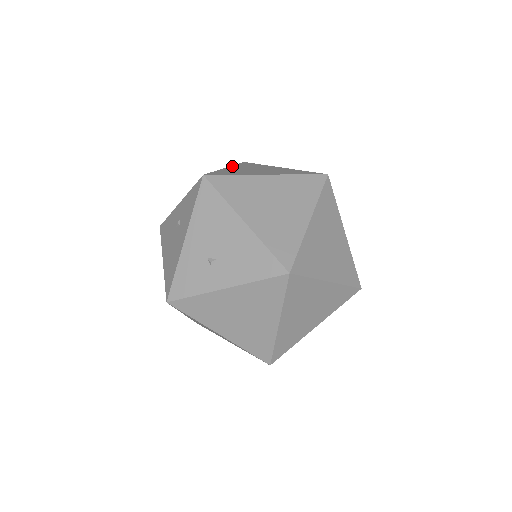
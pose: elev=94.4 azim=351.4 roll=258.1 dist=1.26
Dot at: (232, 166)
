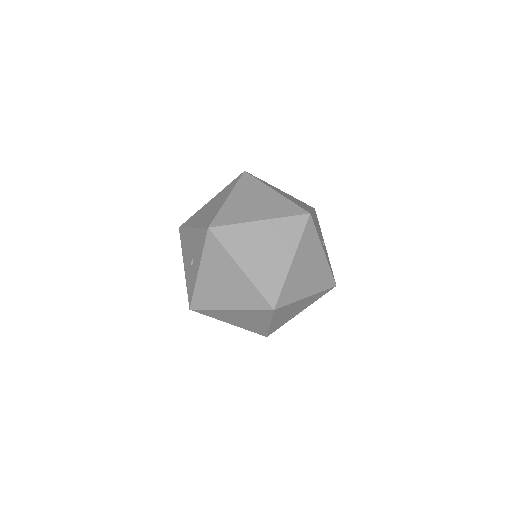
Dot at: occluded
